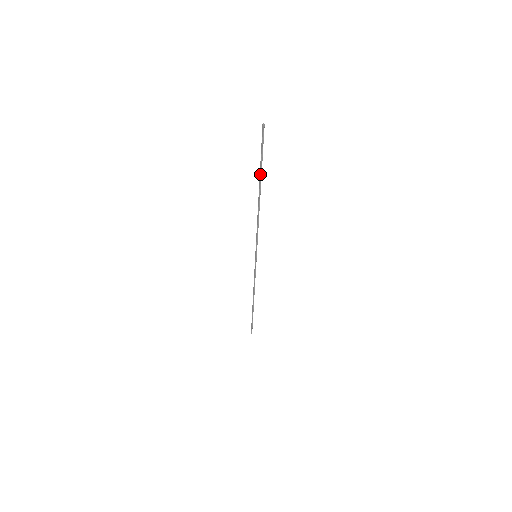
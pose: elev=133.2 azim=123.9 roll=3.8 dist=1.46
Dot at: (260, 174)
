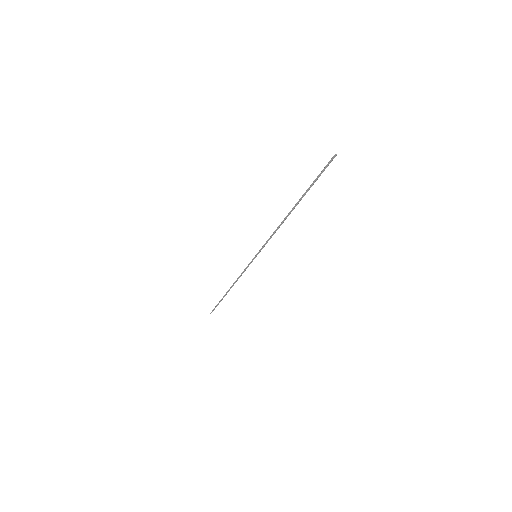
Dot at: (305, 193)
